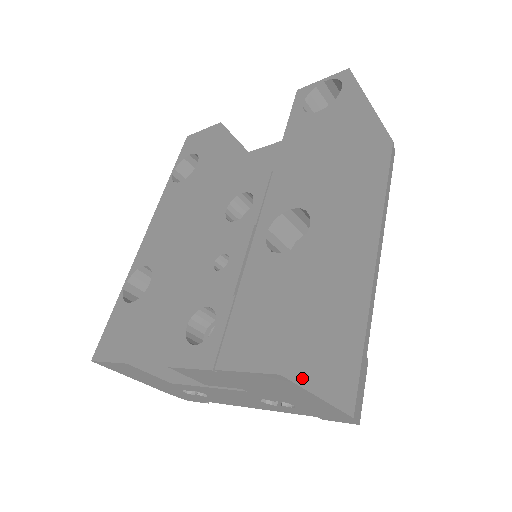
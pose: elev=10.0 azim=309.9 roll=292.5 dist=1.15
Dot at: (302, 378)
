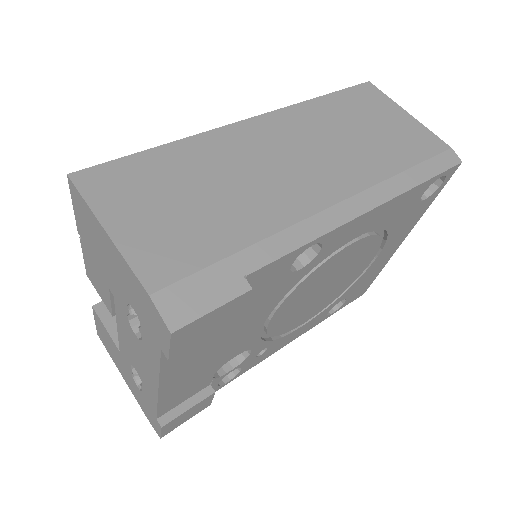
Dot at: (93, 197)
